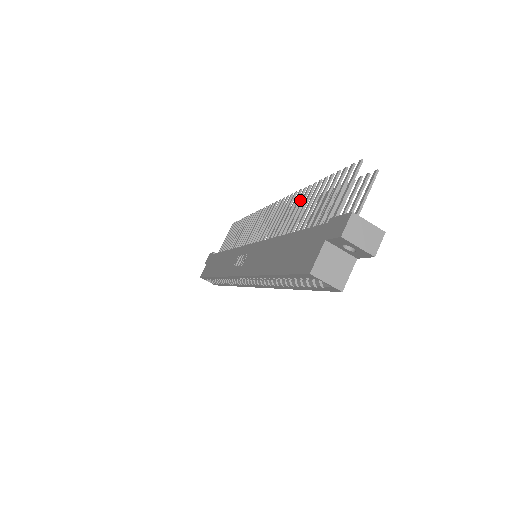
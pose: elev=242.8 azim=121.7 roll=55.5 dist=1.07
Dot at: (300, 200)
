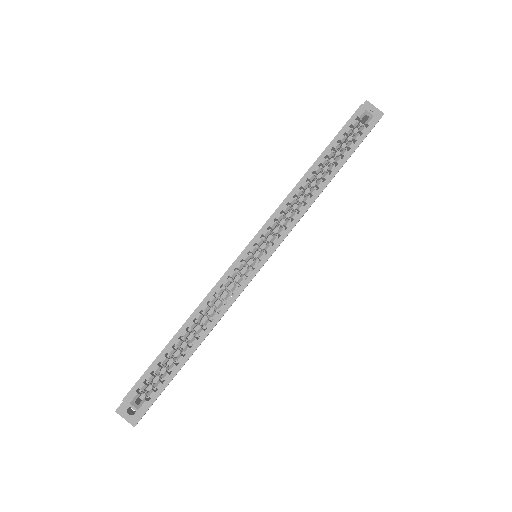
Dot at: occluded
